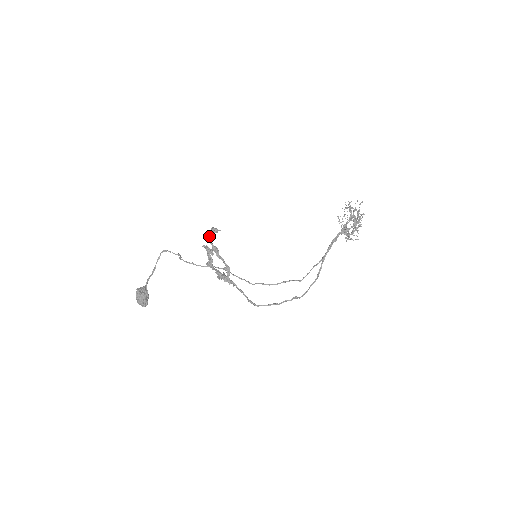
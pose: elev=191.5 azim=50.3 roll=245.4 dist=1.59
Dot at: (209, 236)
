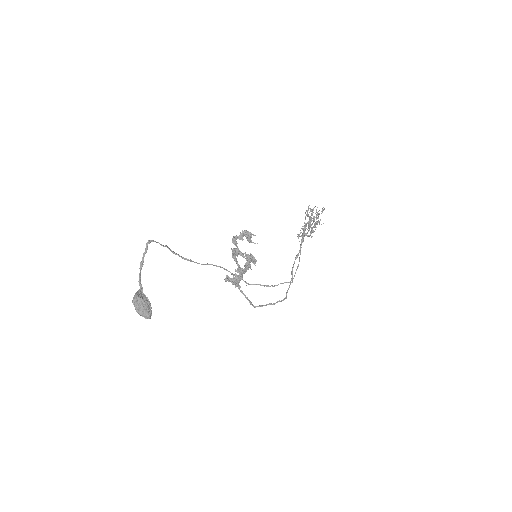
Dot at: (238, 238)
